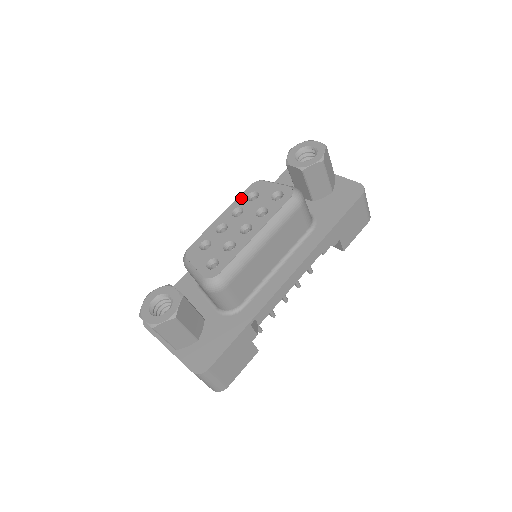
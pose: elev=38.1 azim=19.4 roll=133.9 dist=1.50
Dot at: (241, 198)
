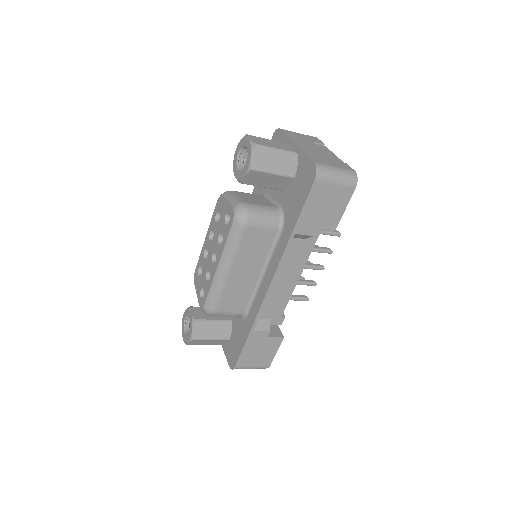
Dot at: (213, 219)
